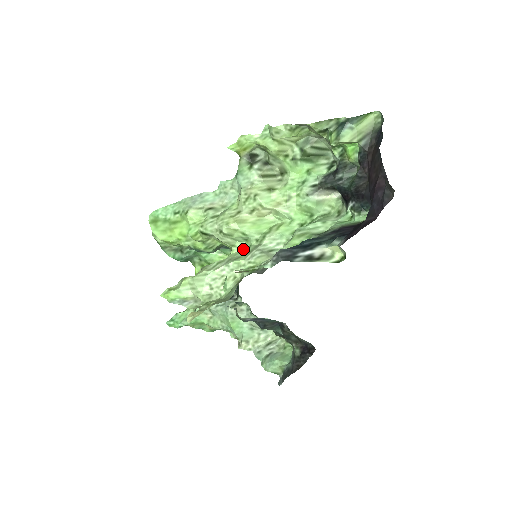
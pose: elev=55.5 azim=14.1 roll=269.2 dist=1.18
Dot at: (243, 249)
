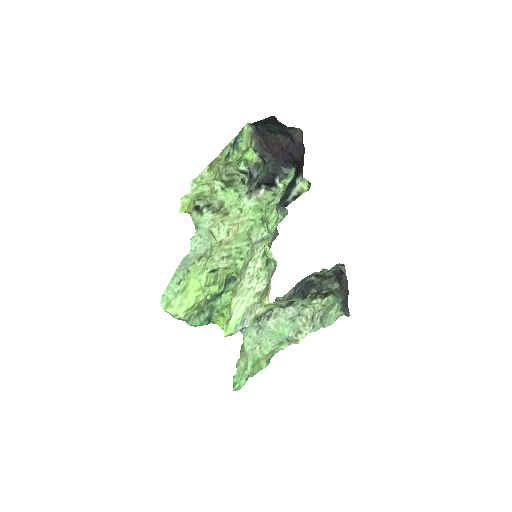
Dot at: (244, 260)
